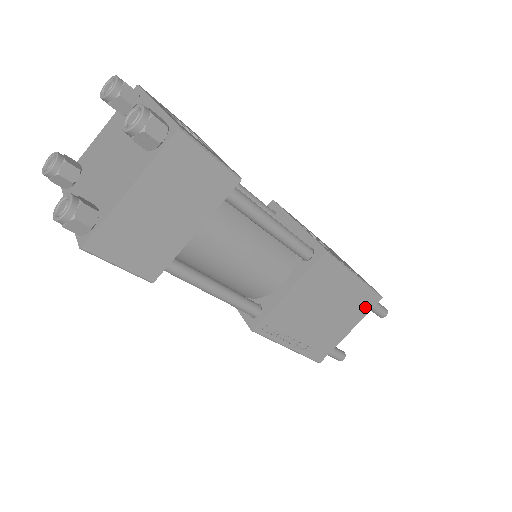
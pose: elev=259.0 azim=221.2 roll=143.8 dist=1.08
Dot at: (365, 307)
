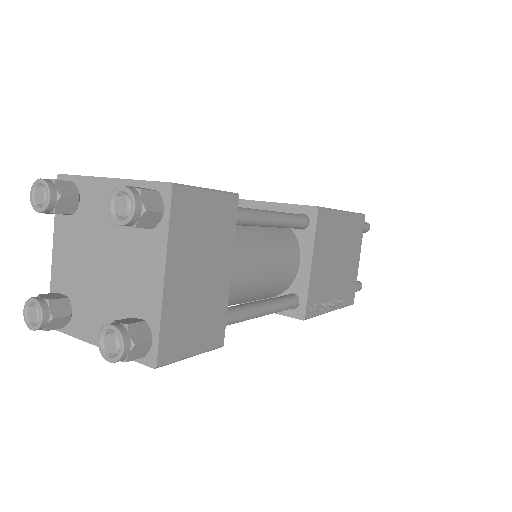
Dot at: (359, 232)
